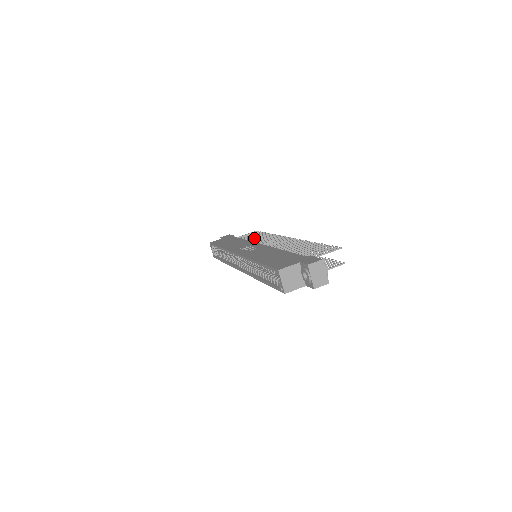
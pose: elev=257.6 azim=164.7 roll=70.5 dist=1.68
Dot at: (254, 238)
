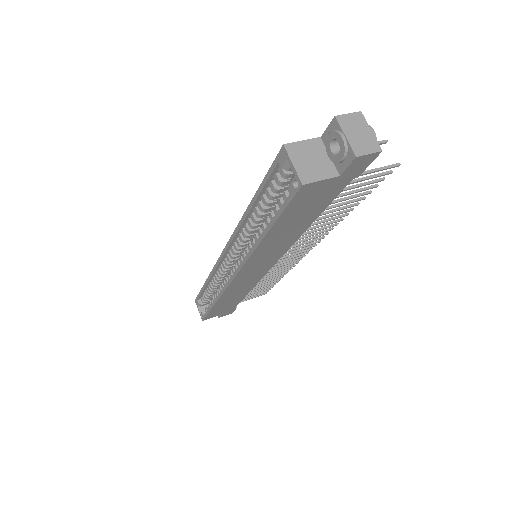
Dot at: occluded
